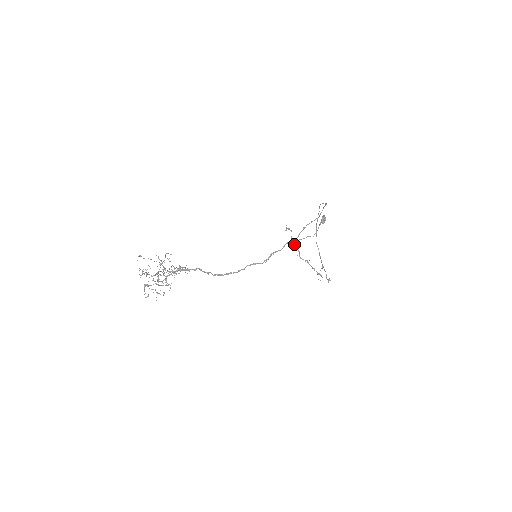
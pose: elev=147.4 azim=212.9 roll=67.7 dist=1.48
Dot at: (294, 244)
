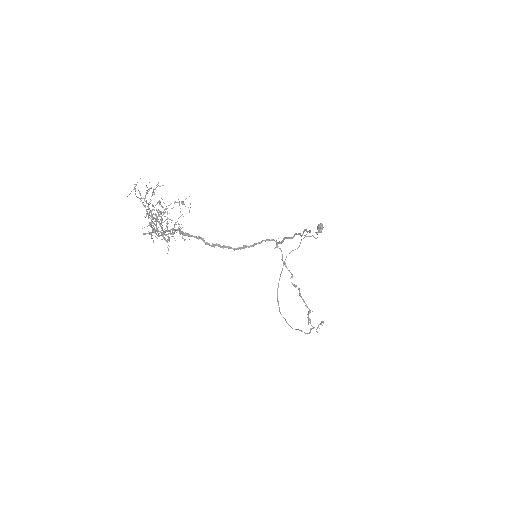
Dot at: (285, 265)
